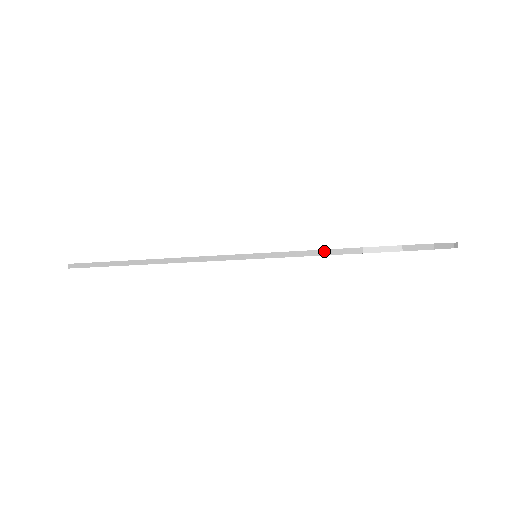
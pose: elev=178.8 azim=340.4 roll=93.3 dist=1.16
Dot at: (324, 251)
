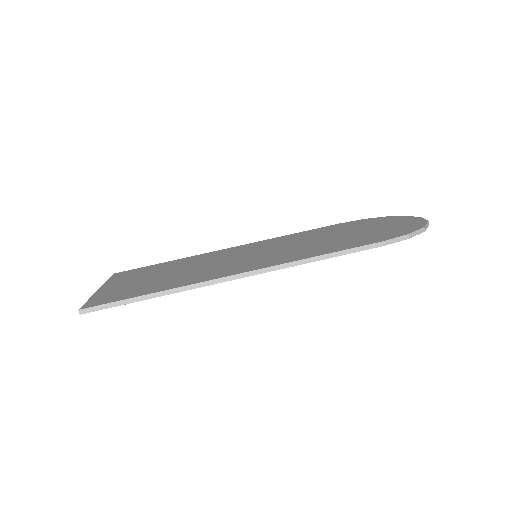
Dot at: (351, 250)
